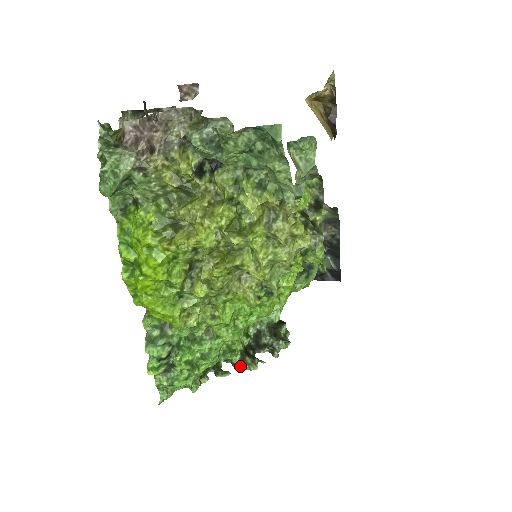
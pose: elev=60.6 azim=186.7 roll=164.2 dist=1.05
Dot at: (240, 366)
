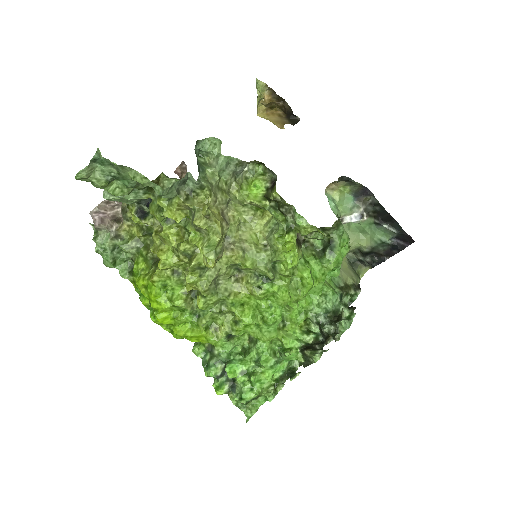
Dot at: (307, 363)
